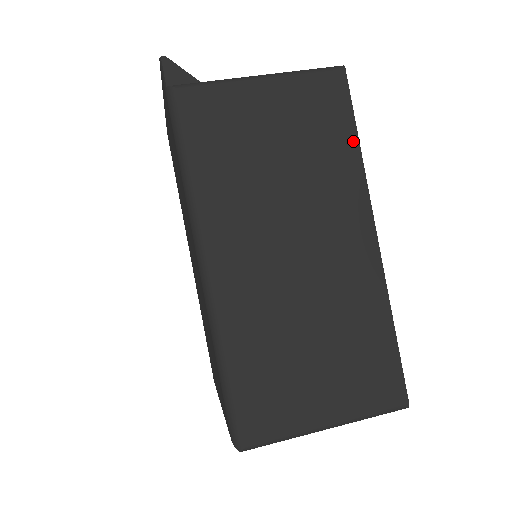
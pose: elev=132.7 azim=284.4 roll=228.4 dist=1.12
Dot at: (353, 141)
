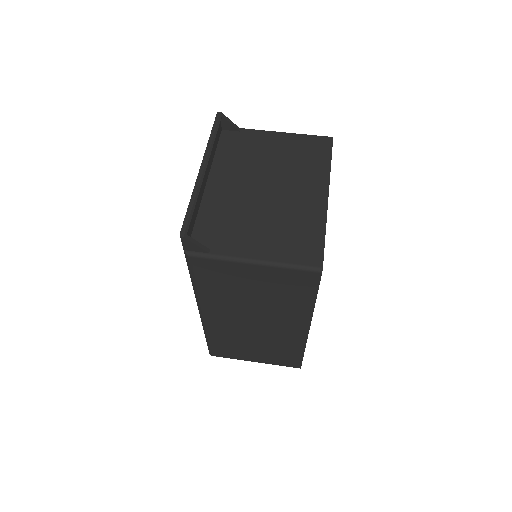
Dot at: (311, 300)
